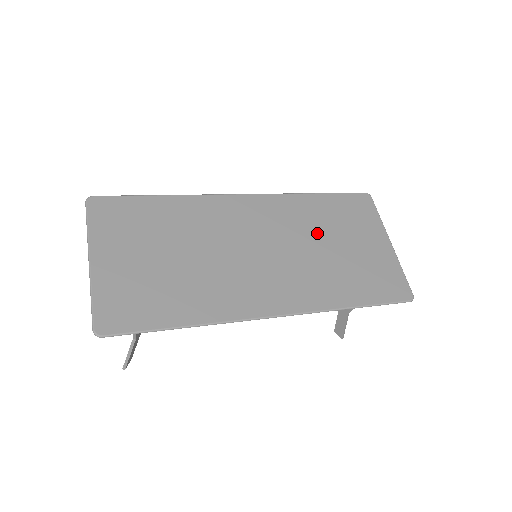
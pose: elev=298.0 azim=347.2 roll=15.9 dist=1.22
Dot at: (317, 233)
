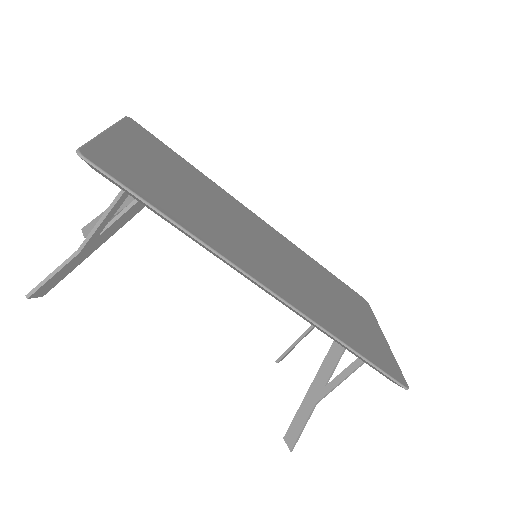
Dot at: (319, 282)
